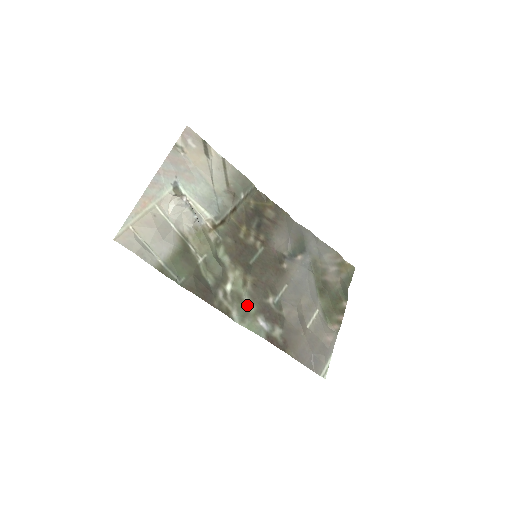
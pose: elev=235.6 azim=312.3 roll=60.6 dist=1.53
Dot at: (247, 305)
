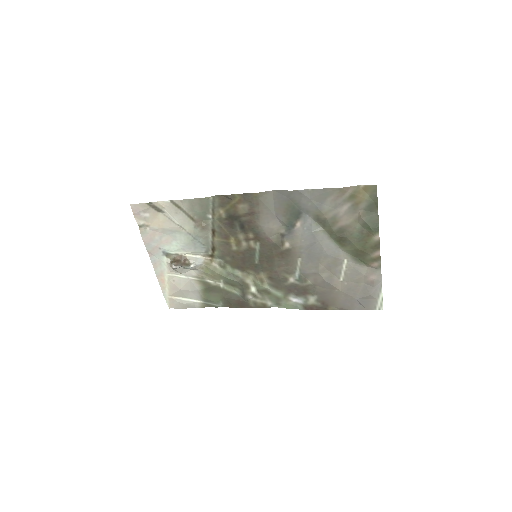
Dot at: (275, 294)
